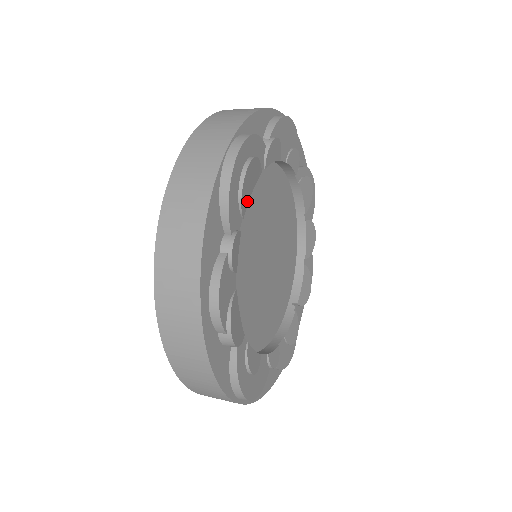
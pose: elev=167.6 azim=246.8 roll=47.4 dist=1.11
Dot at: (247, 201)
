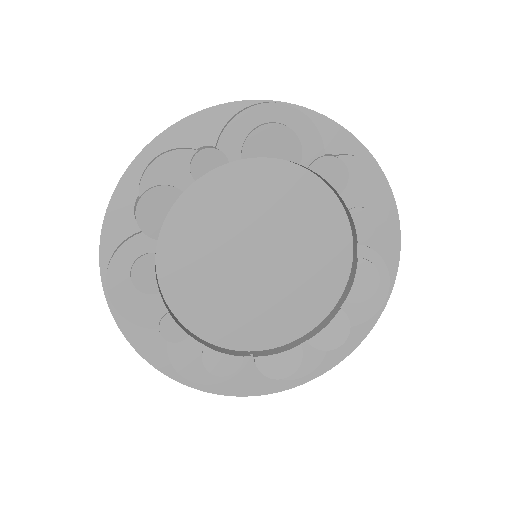
Dot at: (258, 153)
